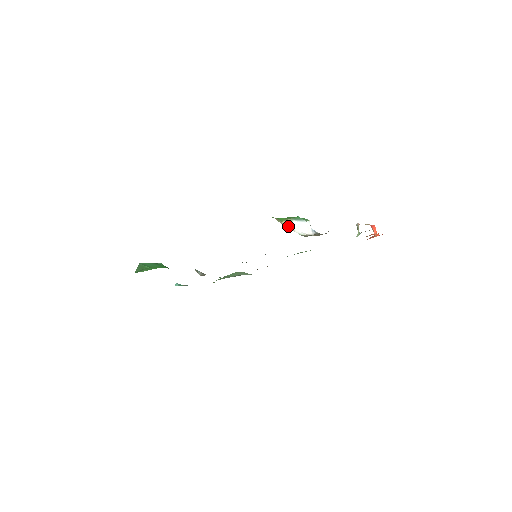
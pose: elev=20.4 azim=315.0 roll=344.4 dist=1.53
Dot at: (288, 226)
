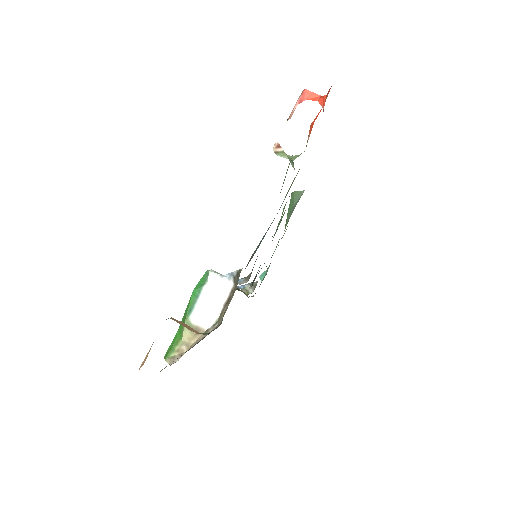
Dot at: (193, 334)
